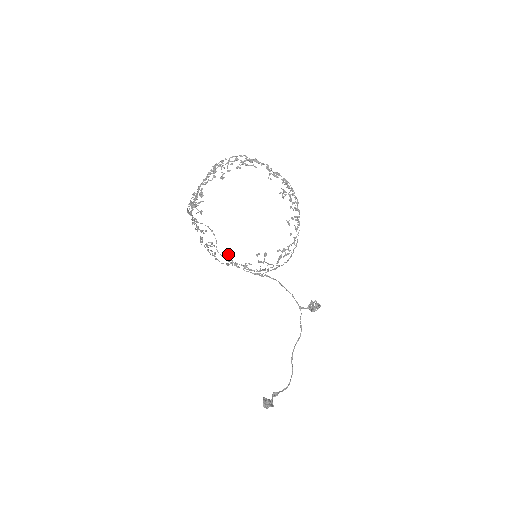
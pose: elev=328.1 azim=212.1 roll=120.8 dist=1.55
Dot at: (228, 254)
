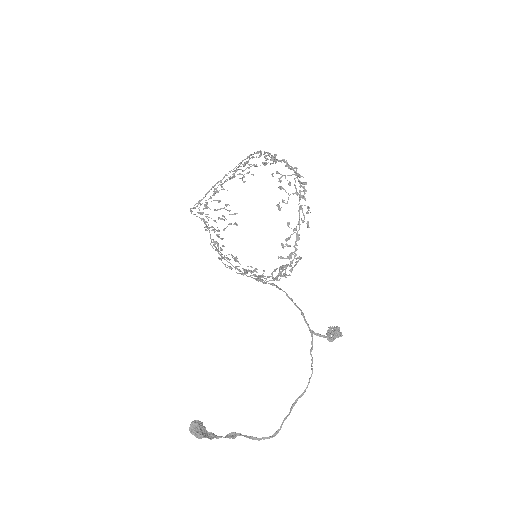
Dot at: (232, 256)
